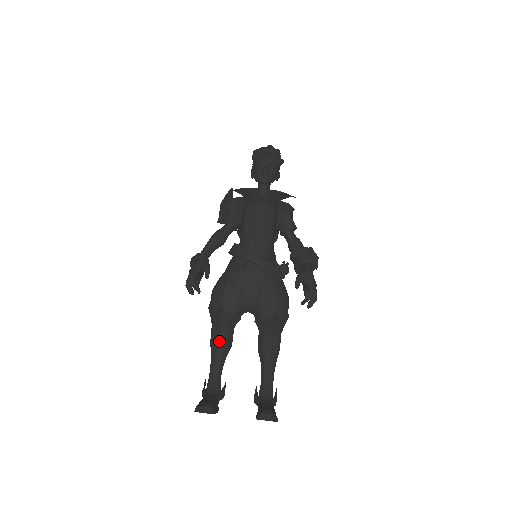
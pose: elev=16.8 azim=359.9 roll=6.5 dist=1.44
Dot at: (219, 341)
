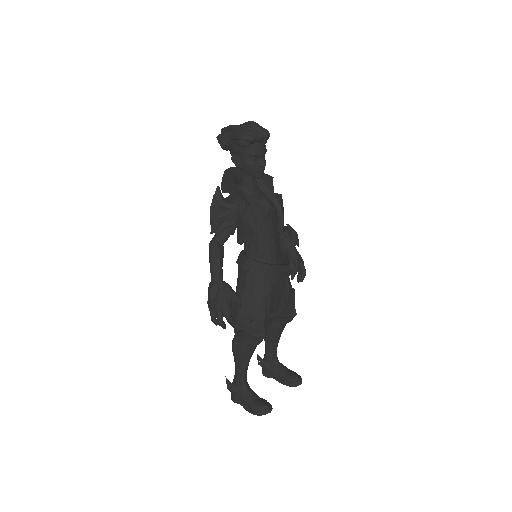
Dot at: (253, 351)
